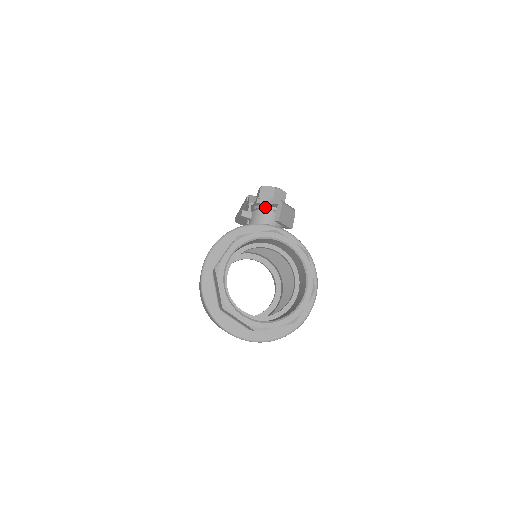
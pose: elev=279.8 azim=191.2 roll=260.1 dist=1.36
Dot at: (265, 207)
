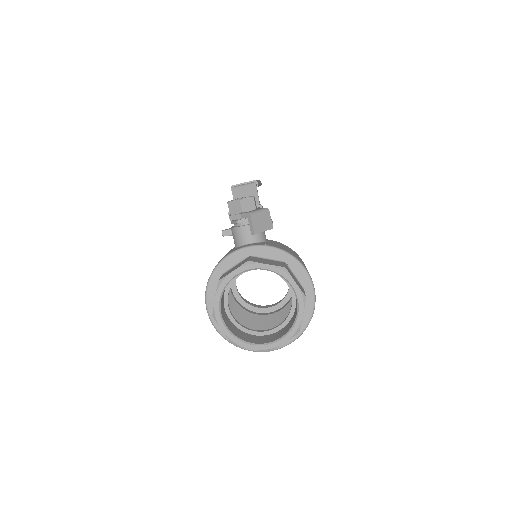
Dot at: (239, 222)
